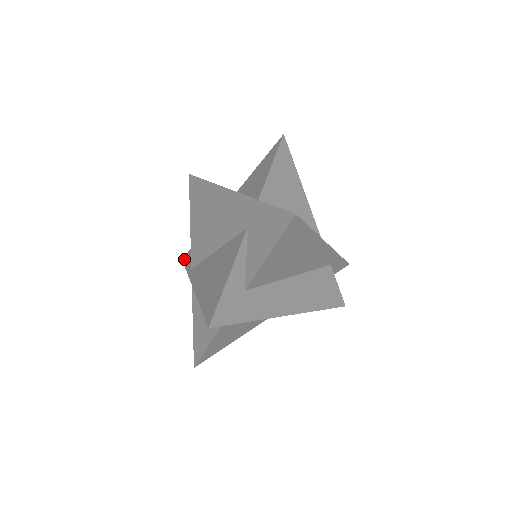
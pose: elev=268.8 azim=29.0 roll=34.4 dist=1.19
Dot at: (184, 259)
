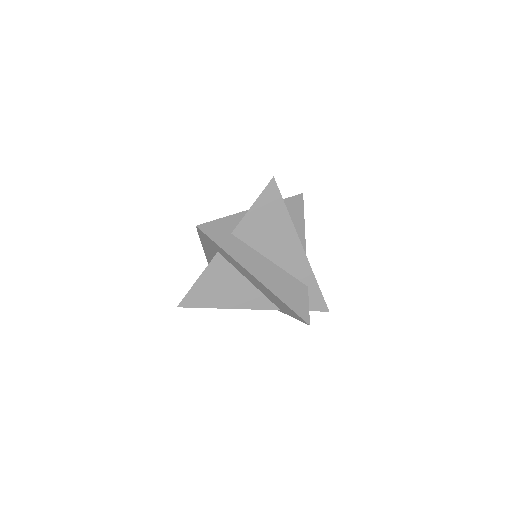
Dot at: occluded
